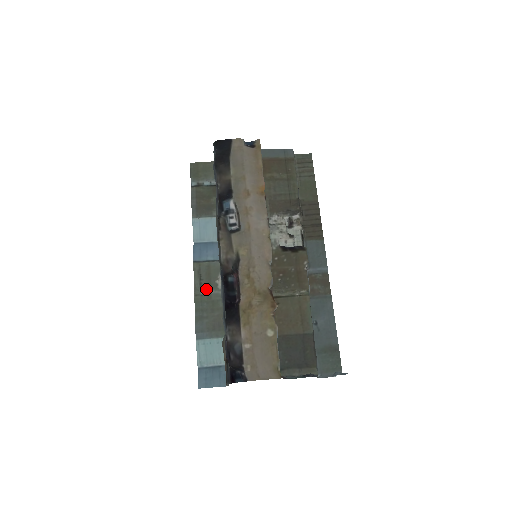
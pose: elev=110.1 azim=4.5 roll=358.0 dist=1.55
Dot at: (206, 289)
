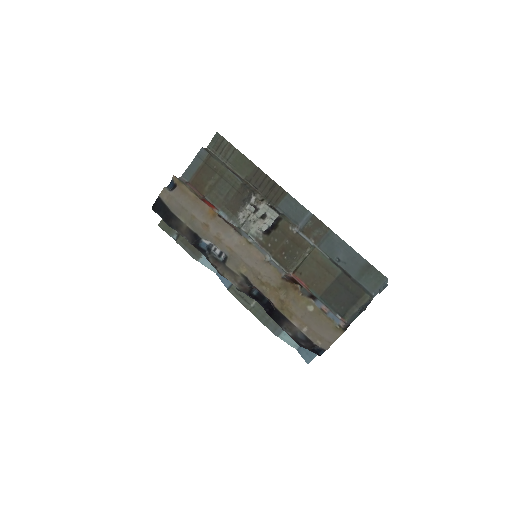
Dot at: (252, 301)
